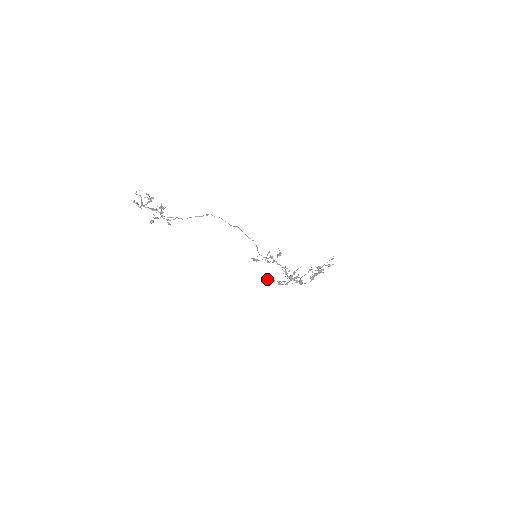
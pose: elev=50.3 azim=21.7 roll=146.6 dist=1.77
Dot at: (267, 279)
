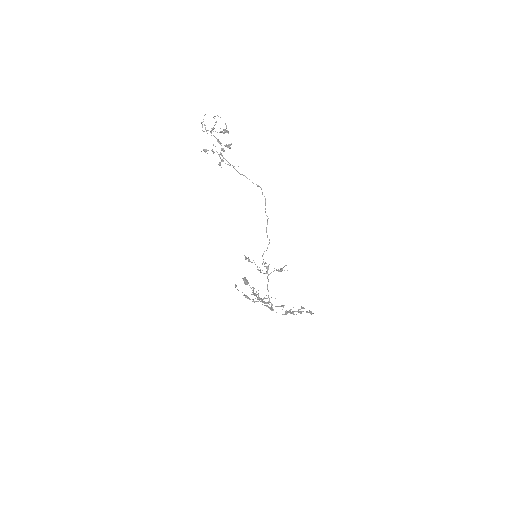
Dot at: (248, 283)
